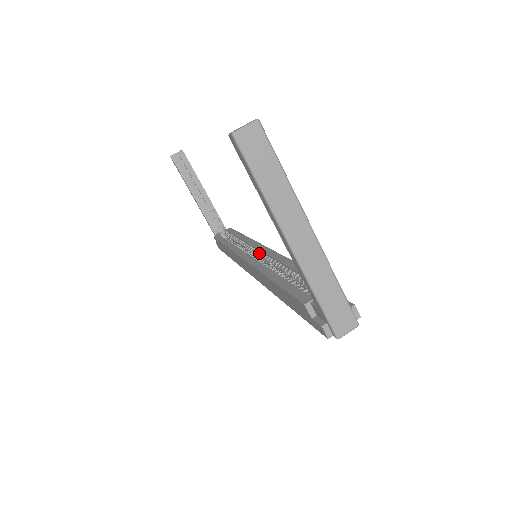
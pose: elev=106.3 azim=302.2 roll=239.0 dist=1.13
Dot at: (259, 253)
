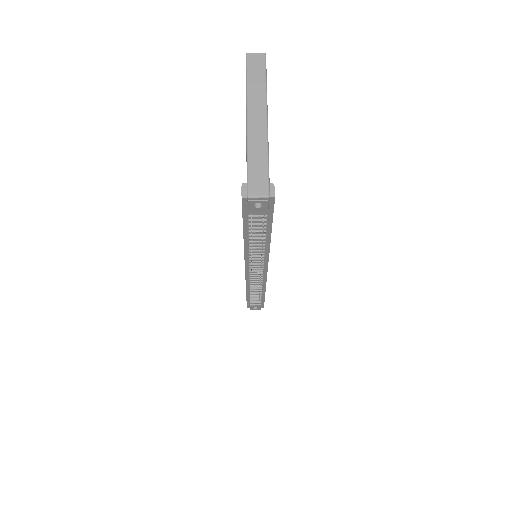
Dot at: occluded
